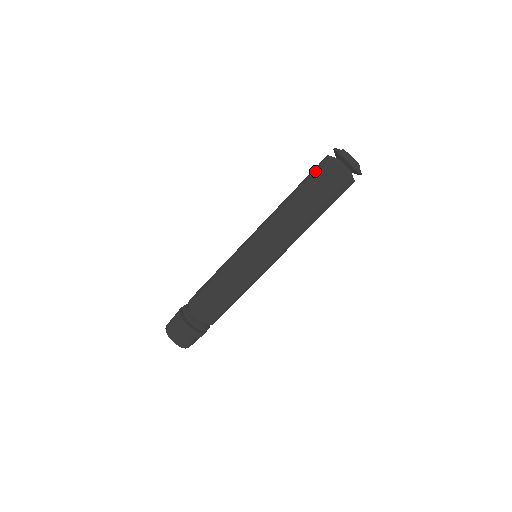
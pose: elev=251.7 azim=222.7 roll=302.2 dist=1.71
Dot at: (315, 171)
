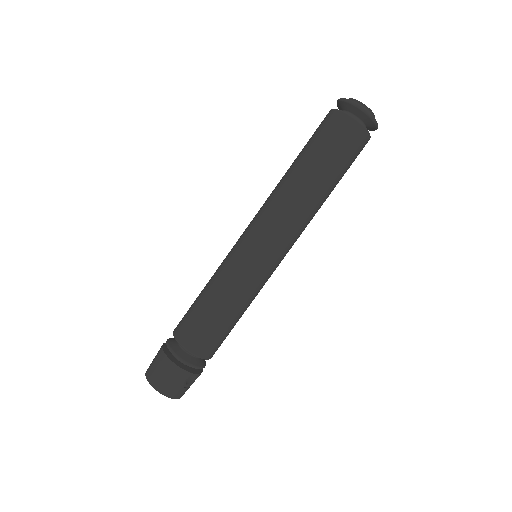
Dot at: (317, 130)
